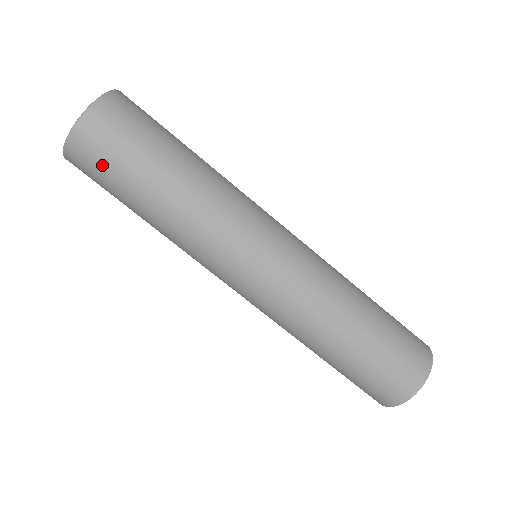
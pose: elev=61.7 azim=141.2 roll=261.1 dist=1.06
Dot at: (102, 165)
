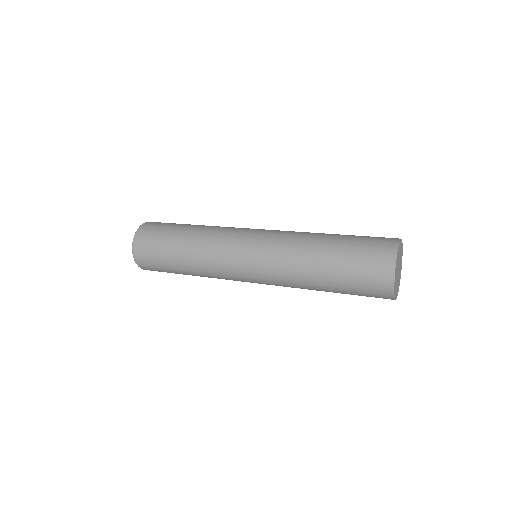
Dot at: (159, 270)
